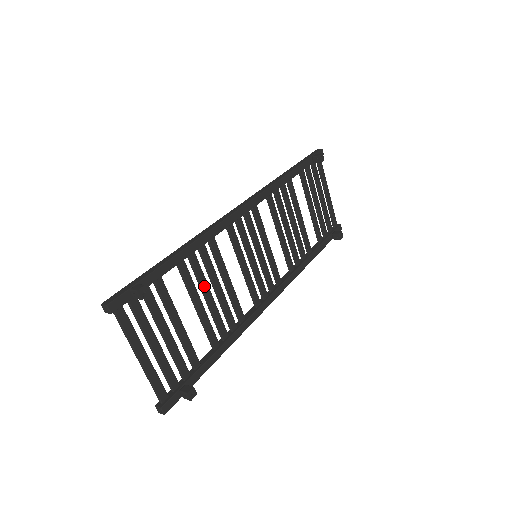
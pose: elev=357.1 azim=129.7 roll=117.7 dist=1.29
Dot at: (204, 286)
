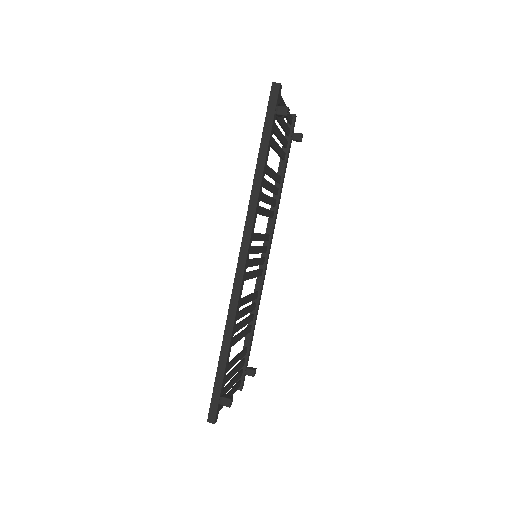
Dot at: (240, 327)
